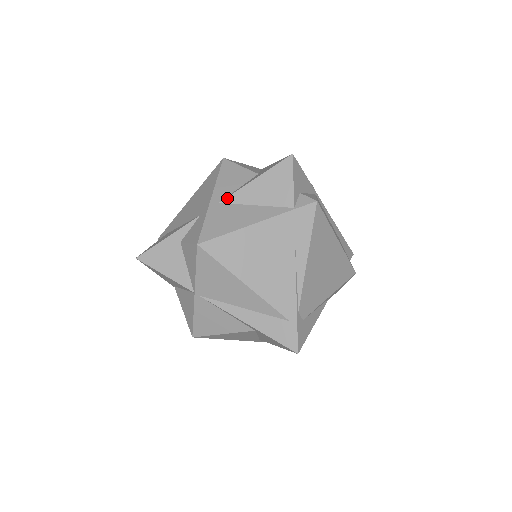
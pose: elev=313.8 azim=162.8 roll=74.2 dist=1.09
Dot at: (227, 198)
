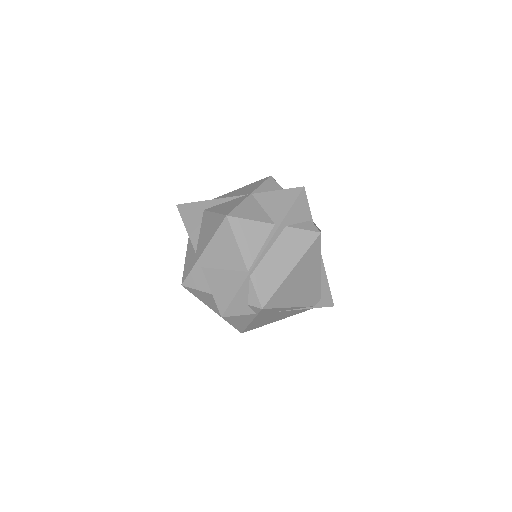
Dot at: occluded
